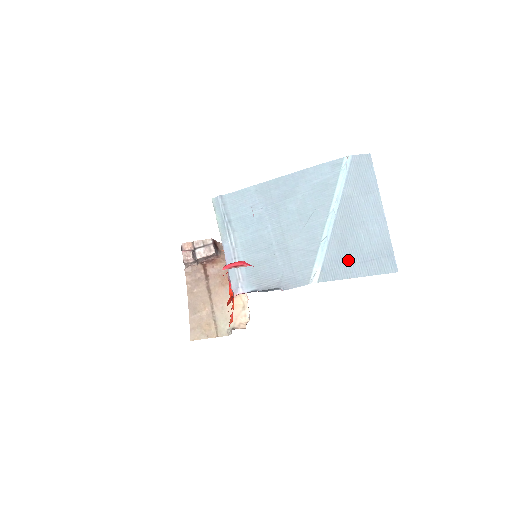
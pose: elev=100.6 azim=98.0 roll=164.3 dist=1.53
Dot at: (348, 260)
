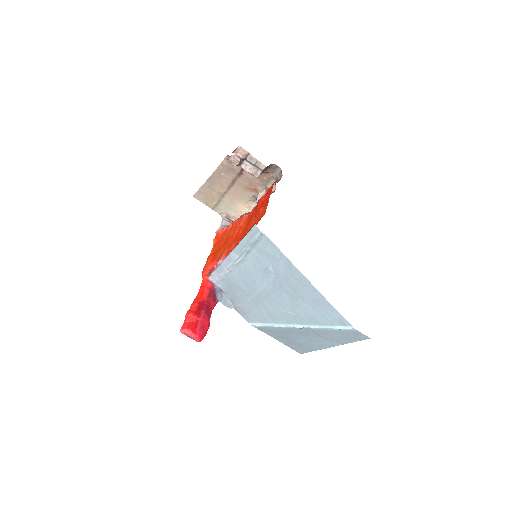
Dot at: (282, 336)
